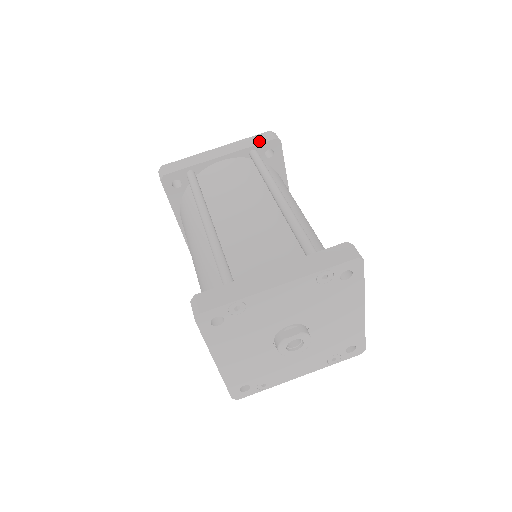
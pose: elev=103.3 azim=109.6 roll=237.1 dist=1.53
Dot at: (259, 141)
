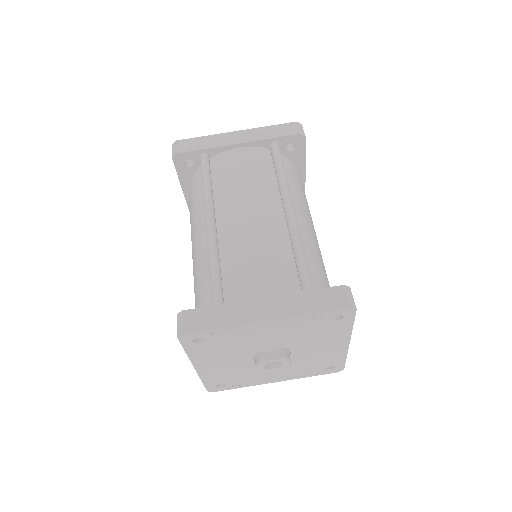
Dot at: (282, 133)
